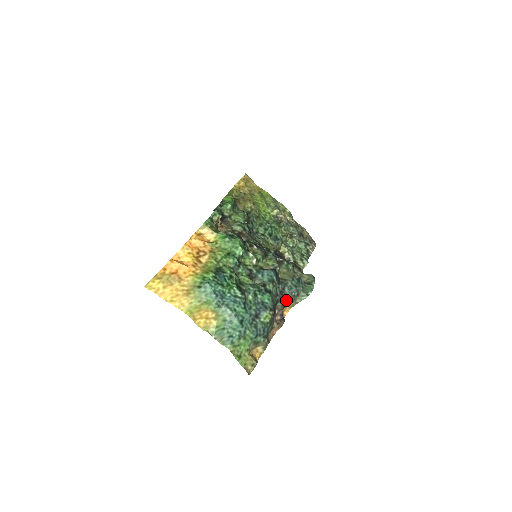
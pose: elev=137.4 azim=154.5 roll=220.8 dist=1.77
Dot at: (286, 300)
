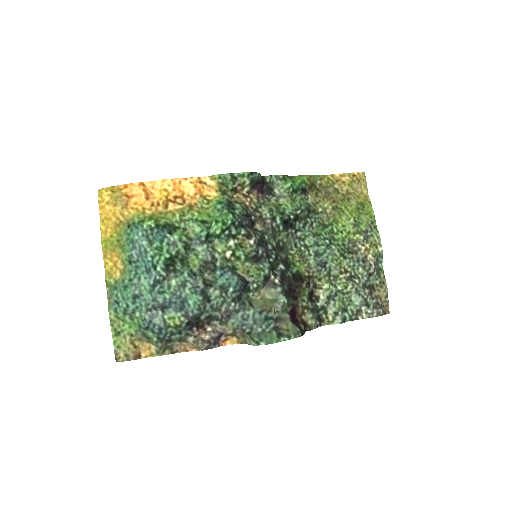
Dot at: (231, 327)
